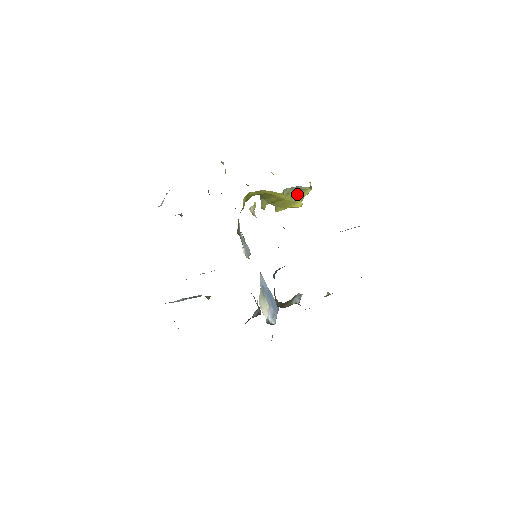
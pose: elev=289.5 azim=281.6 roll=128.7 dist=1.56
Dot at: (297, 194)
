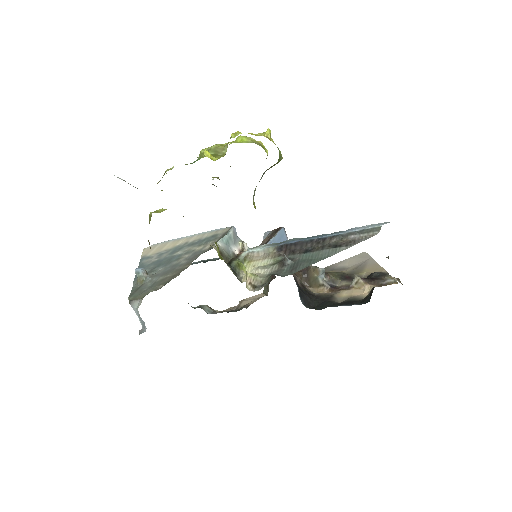
Dot at: occluded
